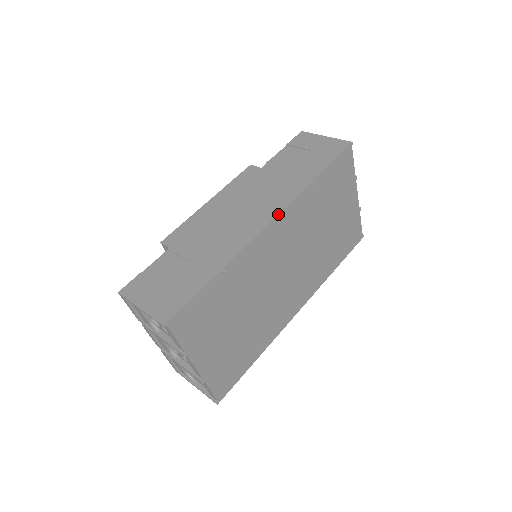
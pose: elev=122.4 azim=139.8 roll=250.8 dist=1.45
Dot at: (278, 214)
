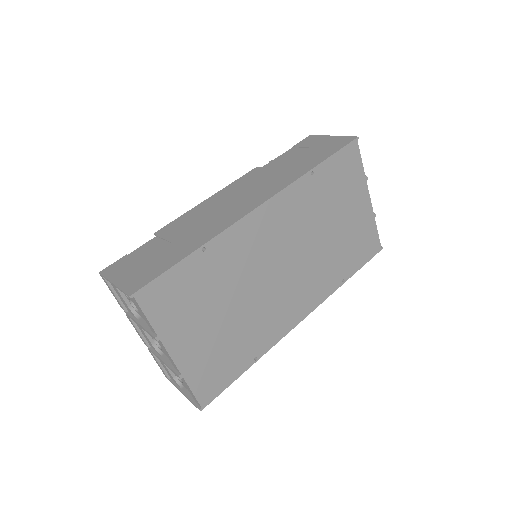
Dot at: (269, 199)
